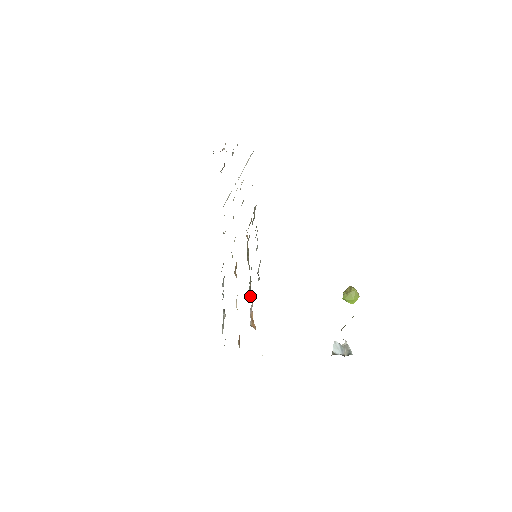
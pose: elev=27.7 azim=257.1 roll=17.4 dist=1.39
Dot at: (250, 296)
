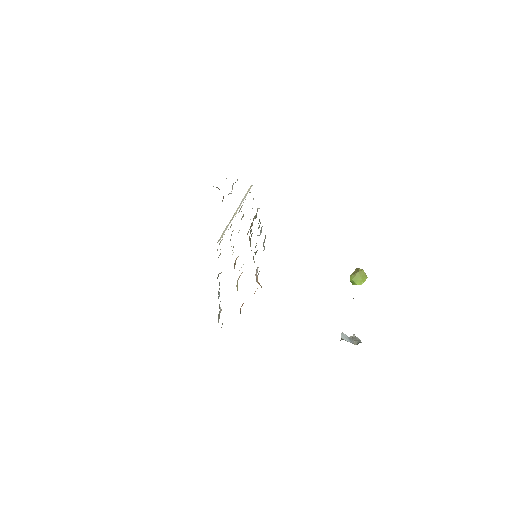
Dot at: occluded
